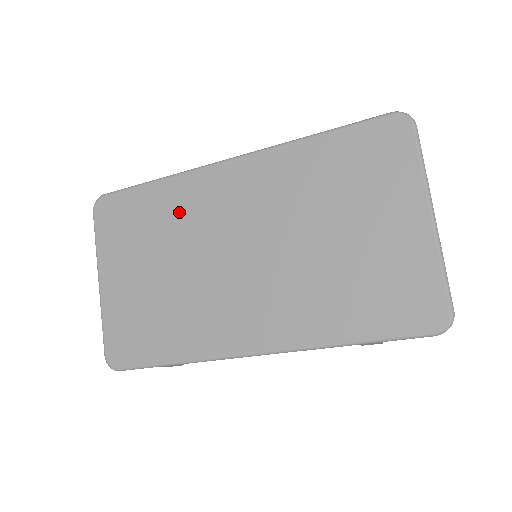
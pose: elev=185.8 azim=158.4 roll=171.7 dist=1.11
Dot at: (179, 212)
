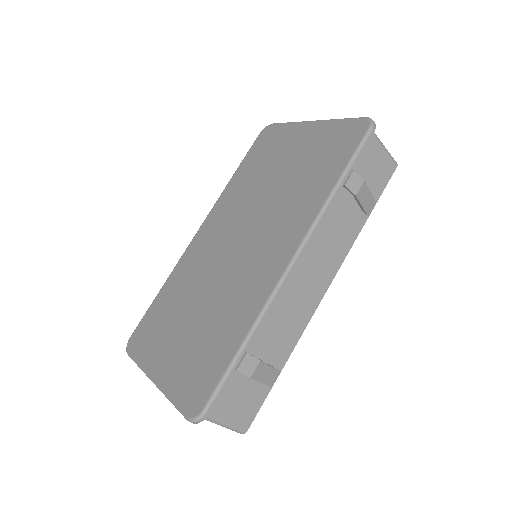
Dot at: (185, 280)
